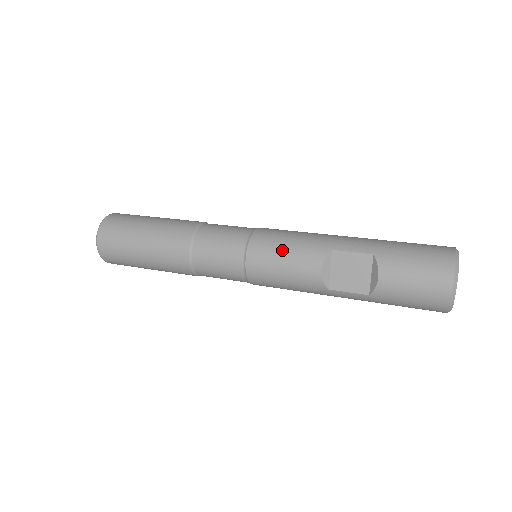
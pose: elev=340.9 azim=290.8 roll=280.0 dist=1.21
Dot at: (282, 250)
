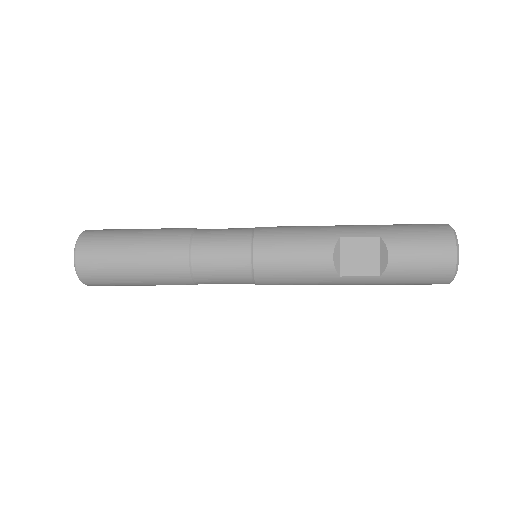
Dot at: (290, 243)
